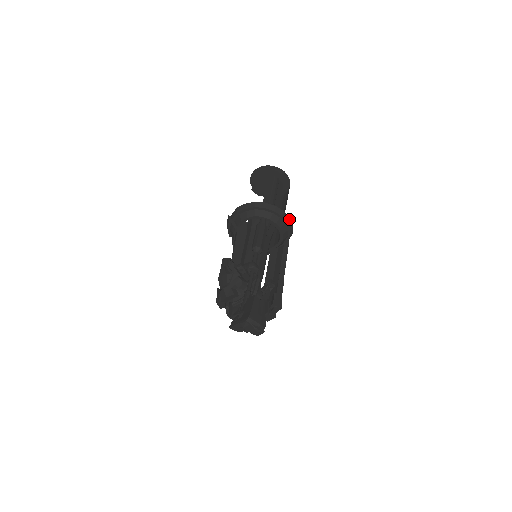
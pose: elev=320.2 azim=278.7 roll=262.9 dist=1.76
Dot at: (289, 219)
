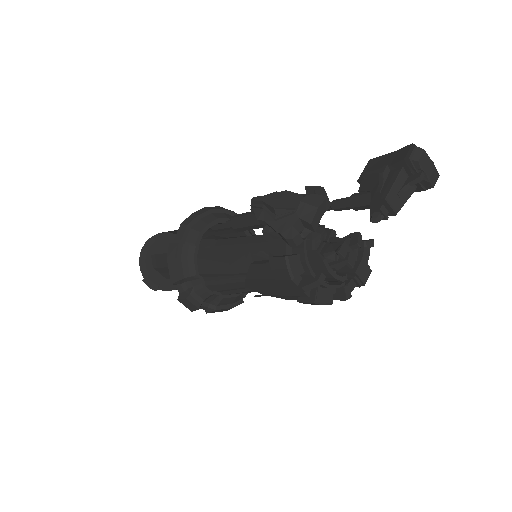
Dot at: occluded
